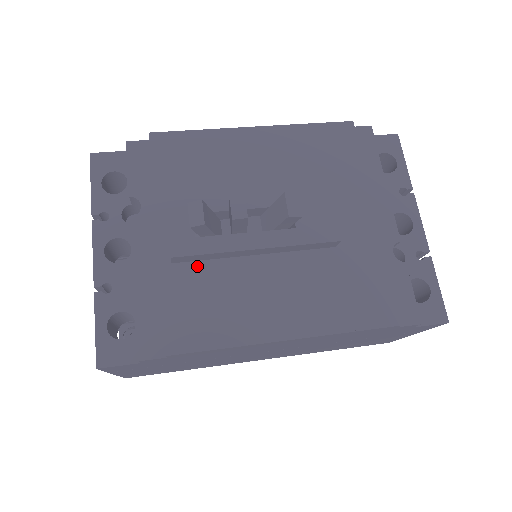
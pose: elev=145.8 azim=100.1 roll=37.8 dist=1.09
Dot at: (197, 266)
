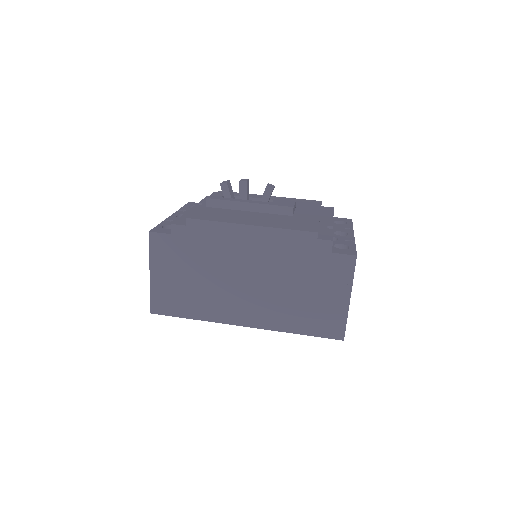
Dot at: (218, 209)
